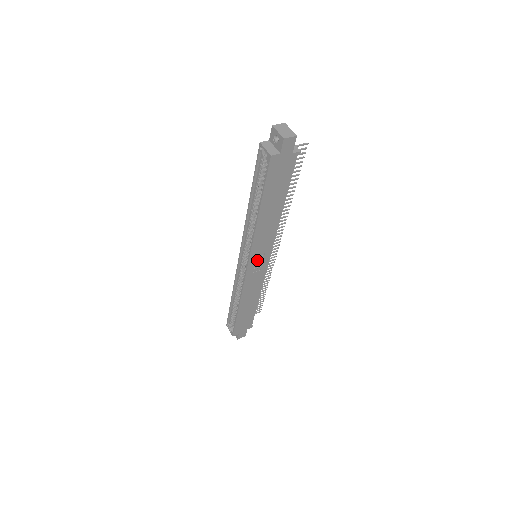
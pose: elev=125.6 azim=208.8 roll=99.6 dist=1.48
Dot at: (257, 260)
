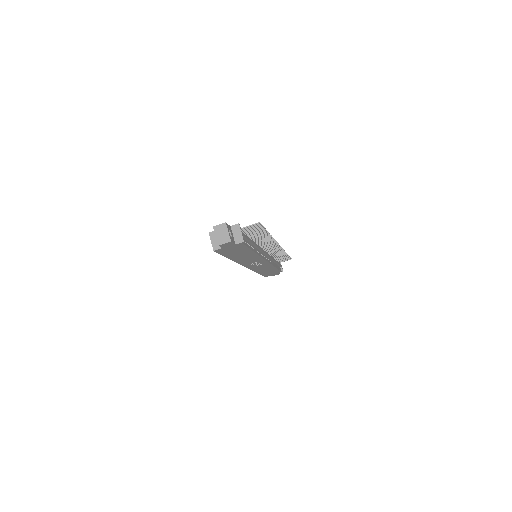
Dot at: (253, 263)
